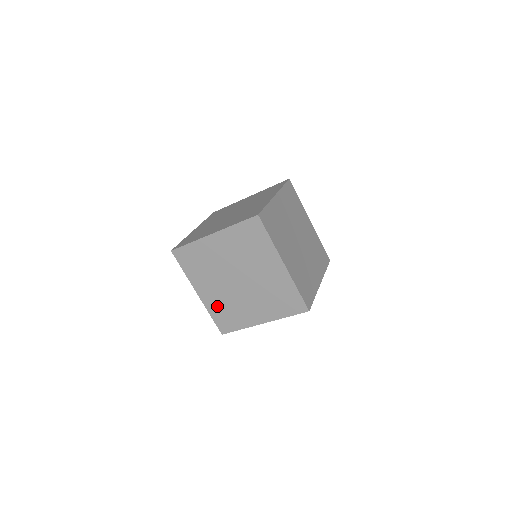
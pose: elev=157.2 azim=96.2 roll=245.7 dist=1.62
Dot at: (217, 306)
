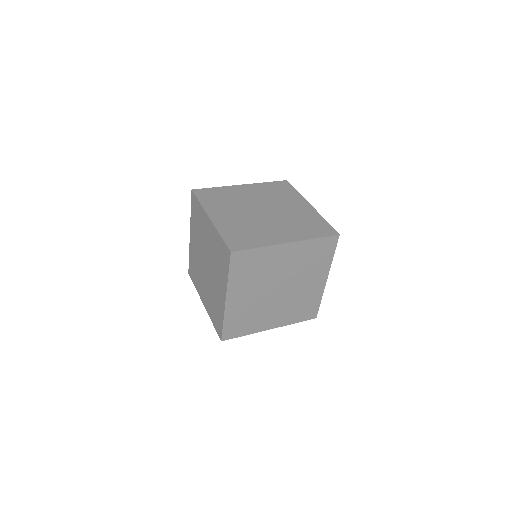
Dot at: (193, 257)
